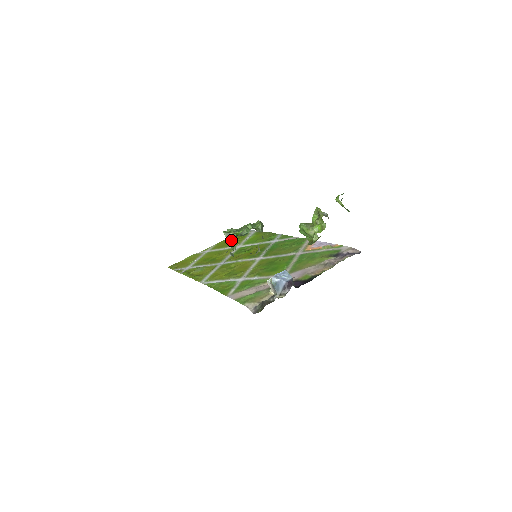
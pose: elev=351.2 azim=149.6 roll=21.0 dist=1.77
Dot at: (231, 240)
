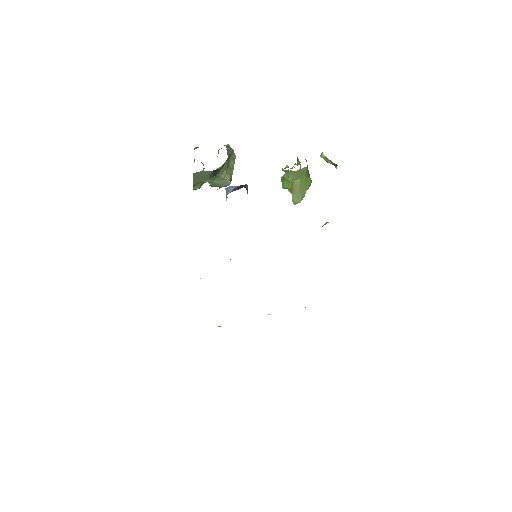
Dot at: occluded
